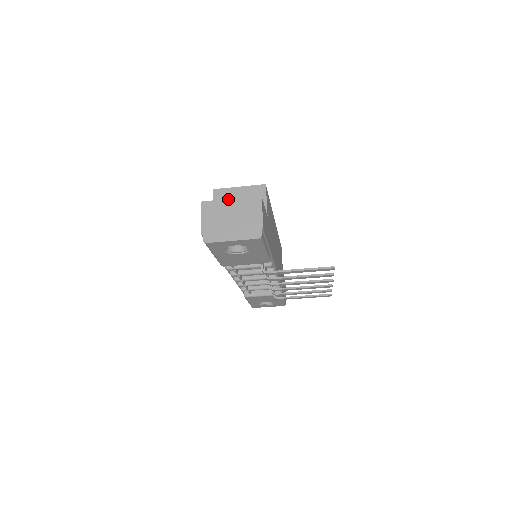
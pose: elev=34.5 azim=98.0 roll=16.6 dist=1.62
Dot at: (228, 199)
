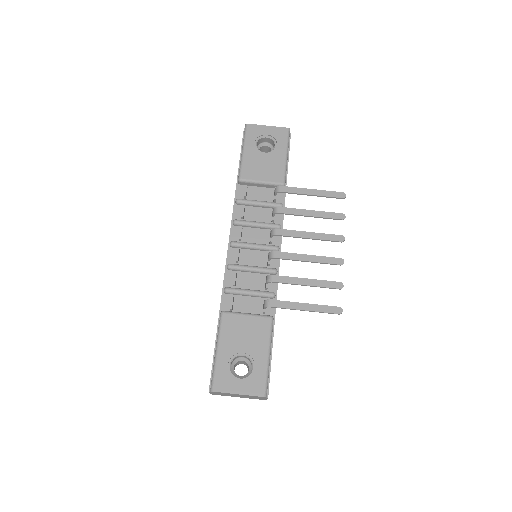
Dot at: occluded
